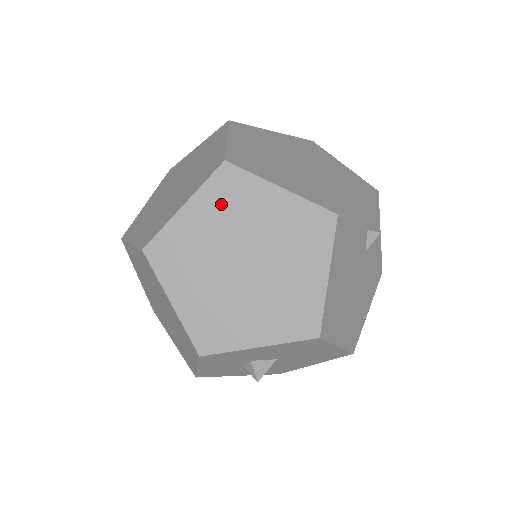
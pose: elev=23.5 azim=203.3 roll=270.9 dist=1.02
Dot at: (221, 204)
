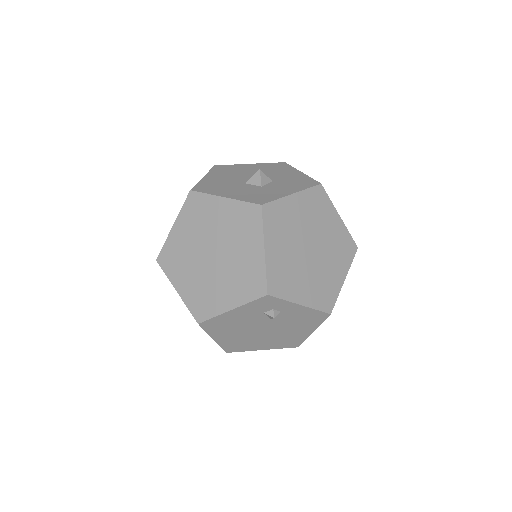
Dot at: occluded
